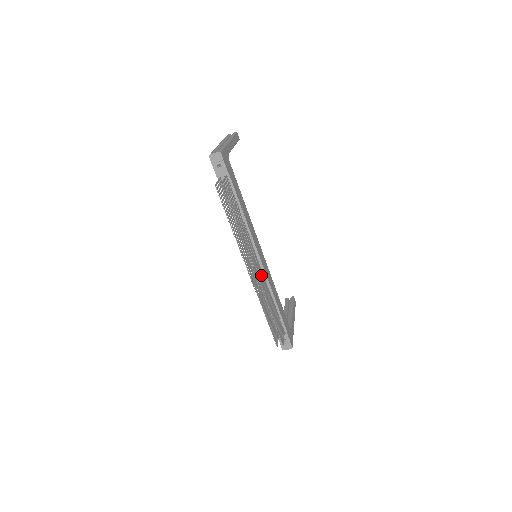
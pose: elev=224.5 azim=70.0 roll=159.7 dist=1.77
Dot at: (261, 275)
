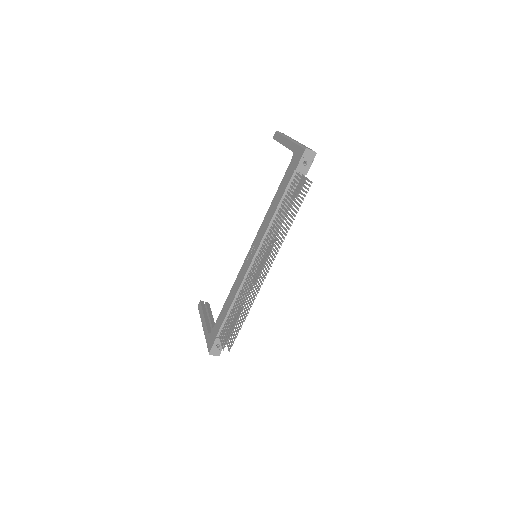
Dot at: occluded
